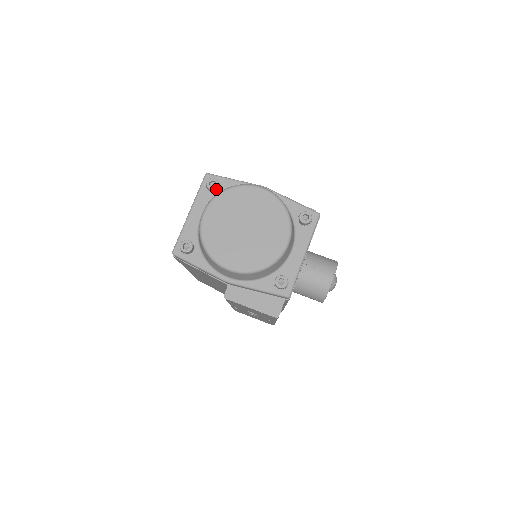
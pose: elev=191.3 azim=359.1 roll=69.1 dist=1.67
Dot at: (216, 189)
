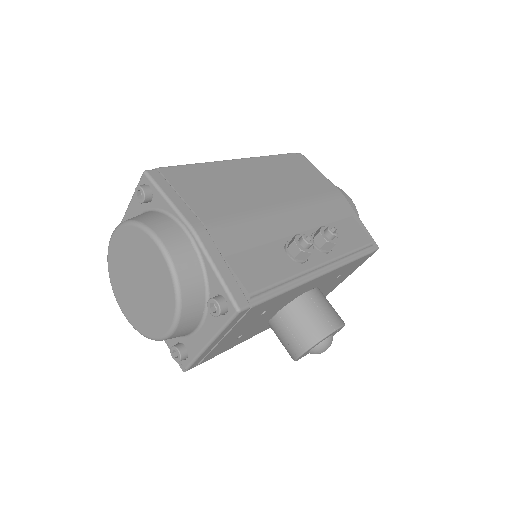
Dot at: (144, 202)
